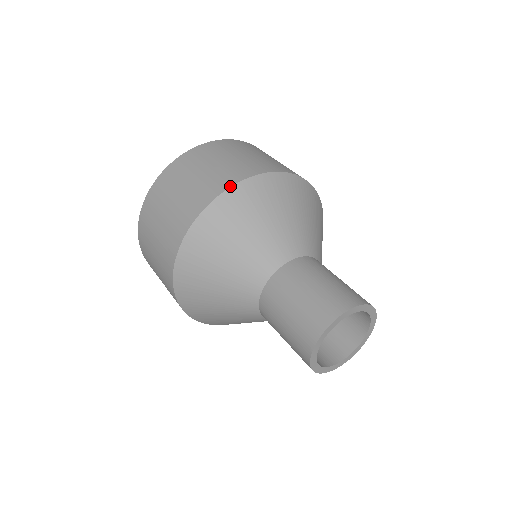
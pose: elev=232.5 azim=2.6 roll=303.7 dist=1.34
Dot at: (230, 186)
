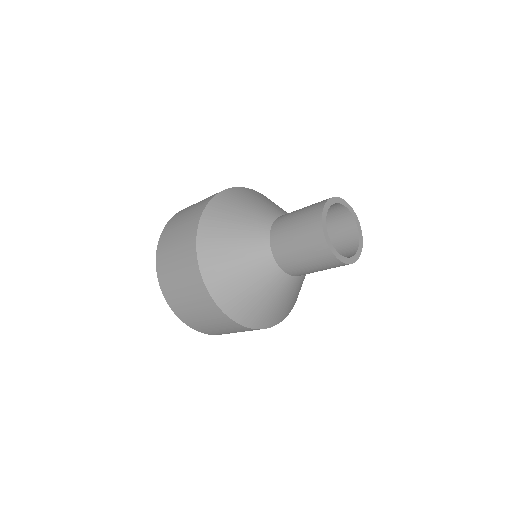
Dot at: (196, 233)
